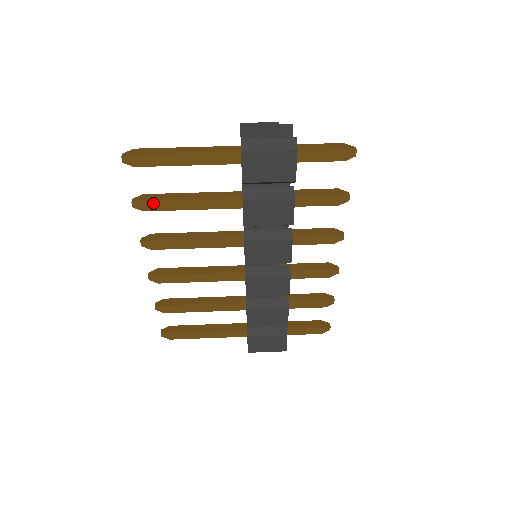
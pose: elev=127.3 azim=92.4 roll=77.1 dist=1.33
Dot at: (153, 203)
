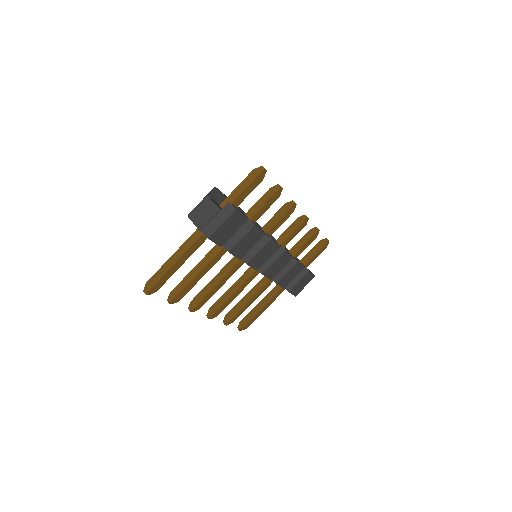
Dot at: (181, 294)
